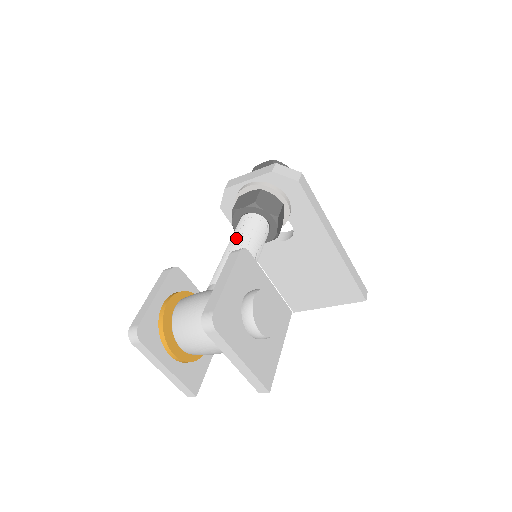
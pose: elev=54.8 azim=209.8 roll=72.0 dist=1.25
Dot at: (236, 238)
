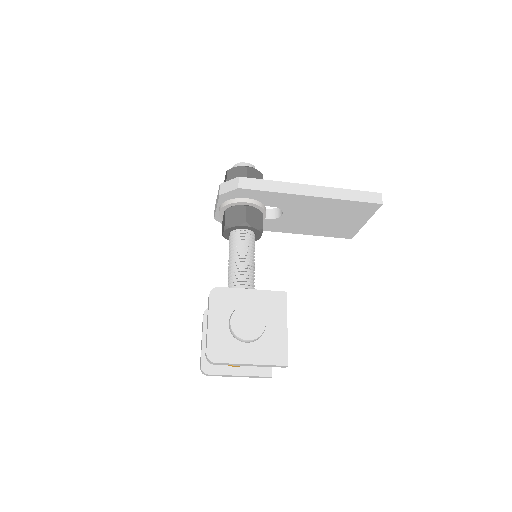
Dot at: (229, 261)
